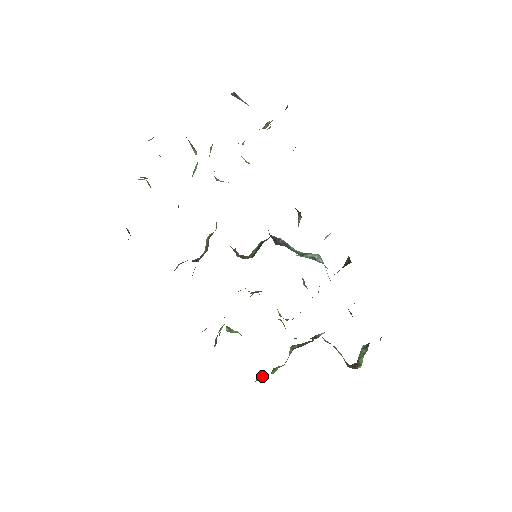
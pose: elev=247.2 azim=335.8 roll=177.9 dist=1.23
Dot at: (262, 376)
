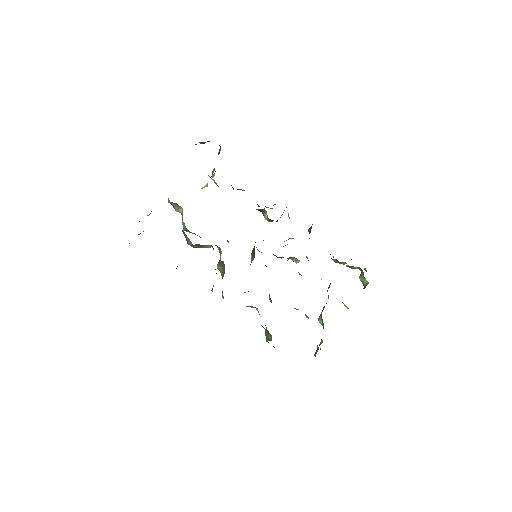
Dot at: (316, 351)
